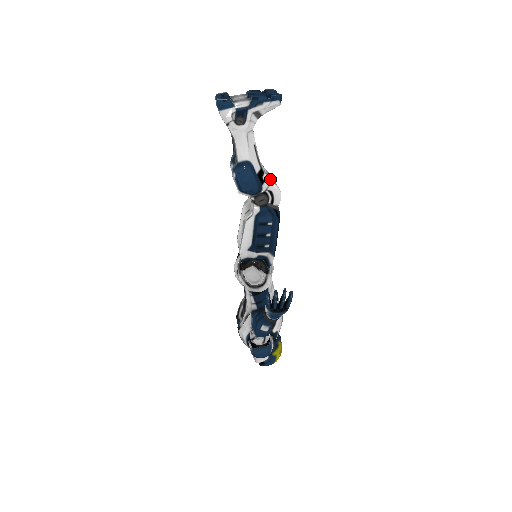
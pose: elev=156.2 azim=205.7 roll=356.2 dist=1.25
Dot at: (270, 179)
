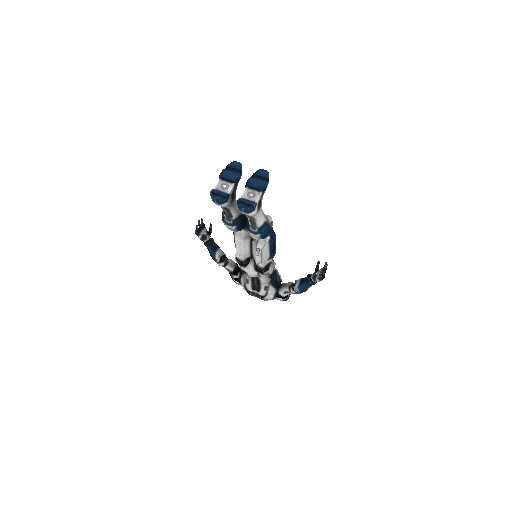
Dot at: occluded
